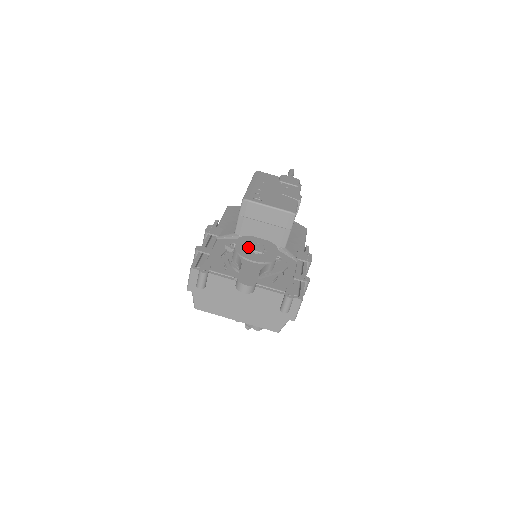
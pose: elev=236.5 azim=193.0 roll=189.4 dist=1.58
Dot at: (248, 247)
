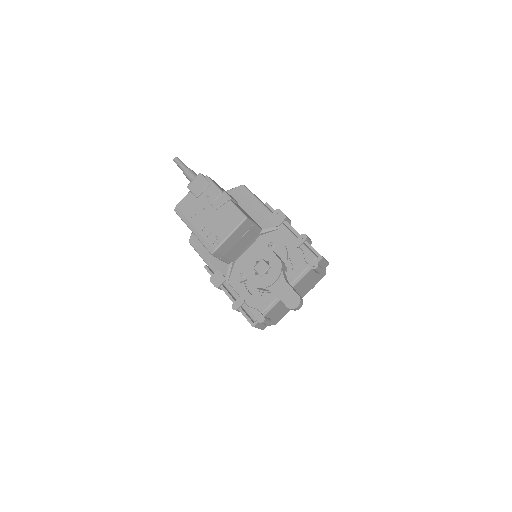
Dot at: (256, 273)
